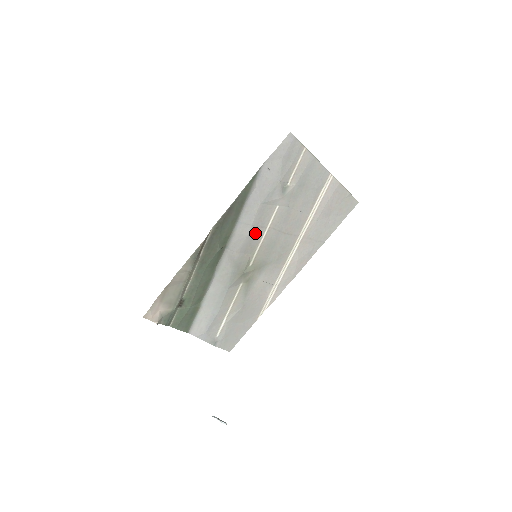
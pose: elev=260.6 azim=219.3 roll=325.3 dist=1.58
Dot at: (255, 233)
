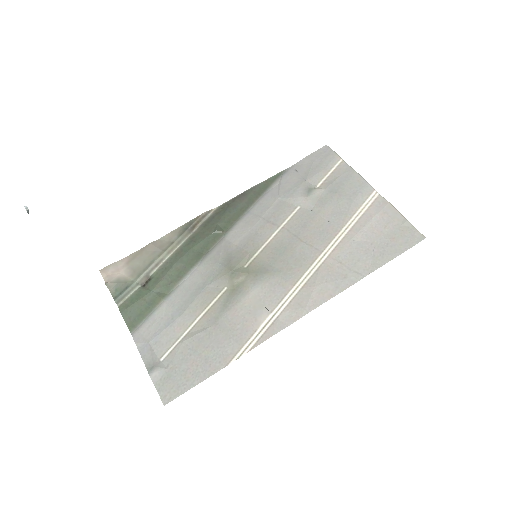
Dot at: (263, 228)
